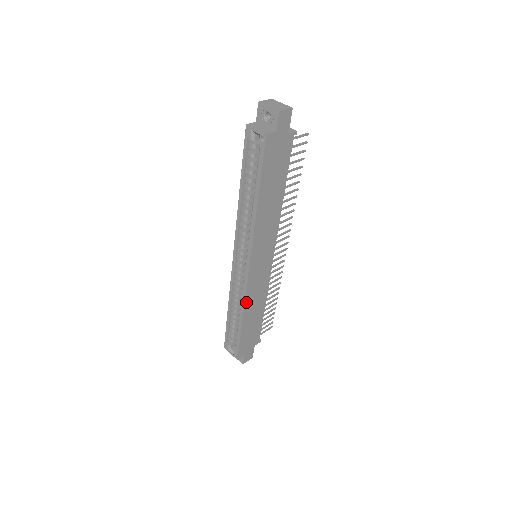
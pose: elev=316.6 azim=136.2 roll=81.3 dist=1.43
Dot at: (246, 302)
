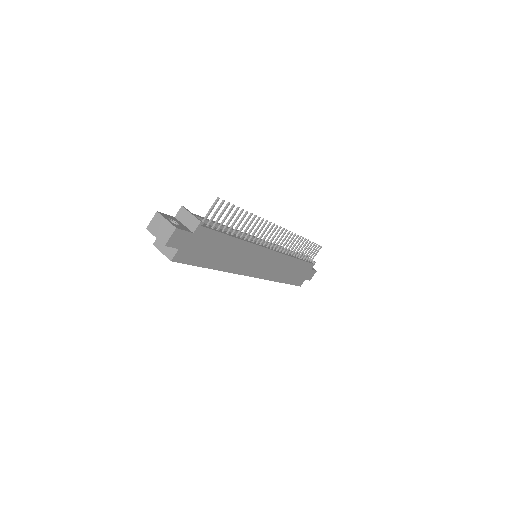
Dot at: (272, 279)
